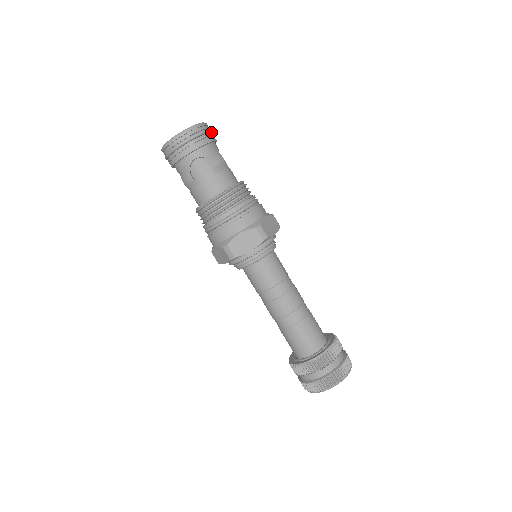
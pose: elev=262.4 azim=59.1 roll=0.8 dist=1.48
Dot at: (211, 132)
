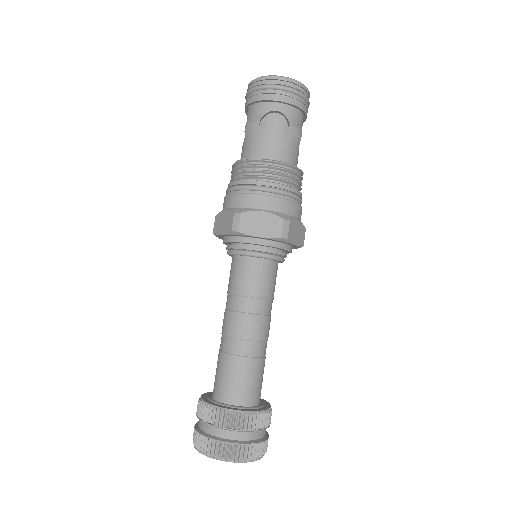
Dot at: (308, 107)
